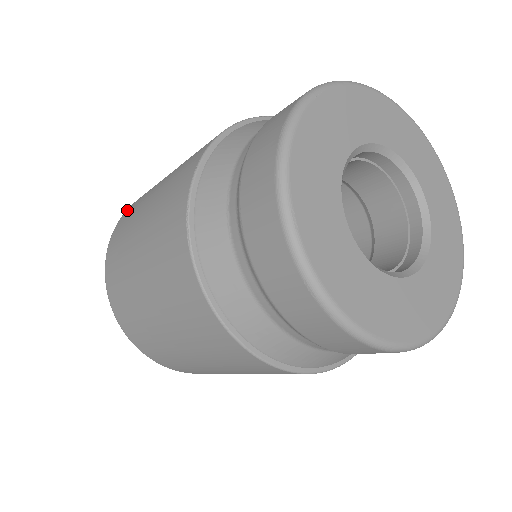
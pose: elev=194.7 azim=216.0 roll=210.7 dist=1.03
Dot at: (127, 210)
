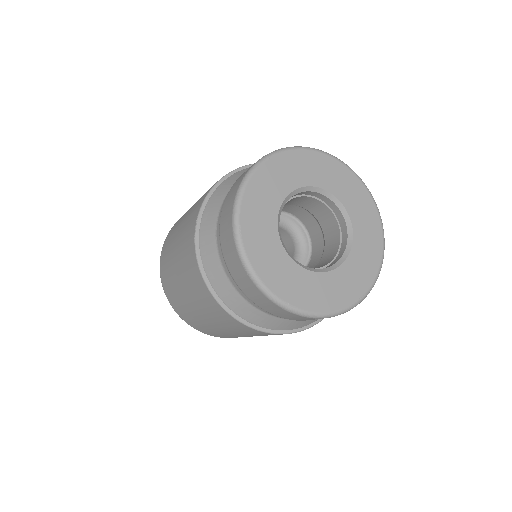
Dot at: occluded
